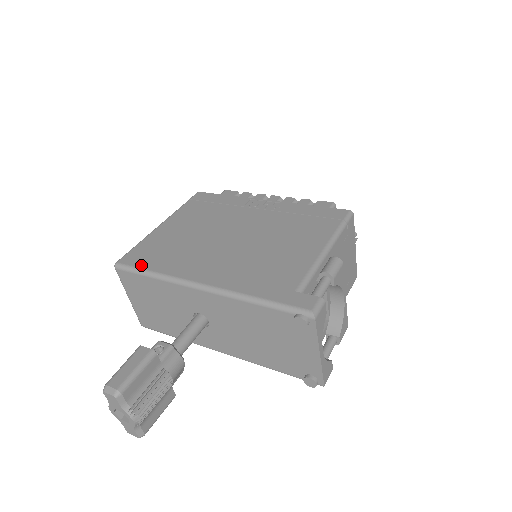
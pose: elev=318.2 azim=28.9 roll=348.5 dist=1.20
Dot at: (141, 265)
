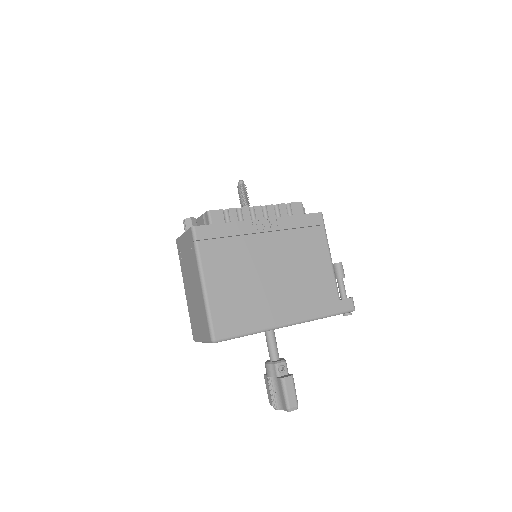
Dot at: (237, 332)
